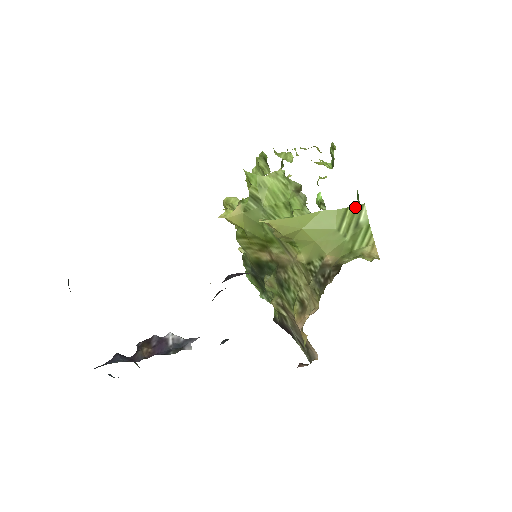
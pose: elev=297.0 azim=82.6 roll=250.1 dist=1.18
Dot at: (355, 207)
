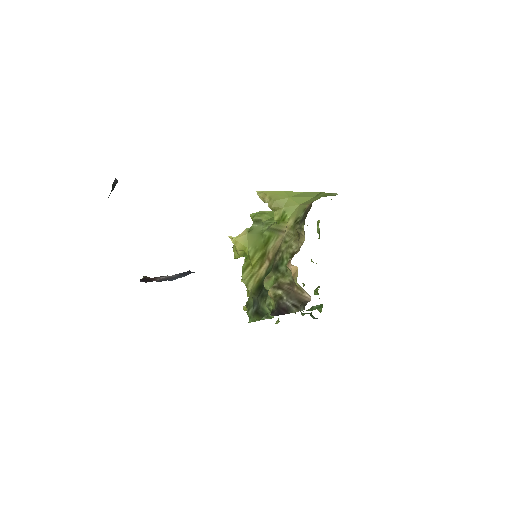
Dot at: (328, 193)
